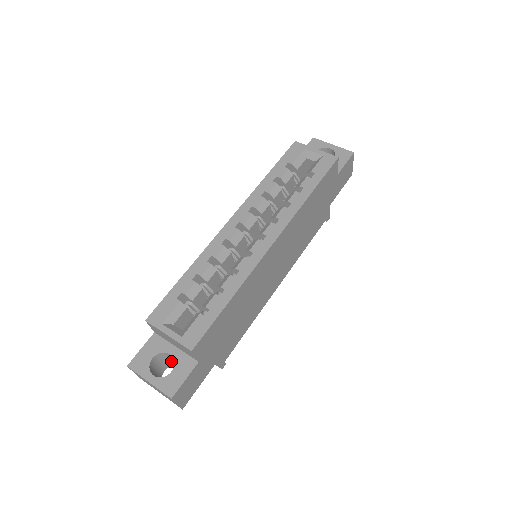
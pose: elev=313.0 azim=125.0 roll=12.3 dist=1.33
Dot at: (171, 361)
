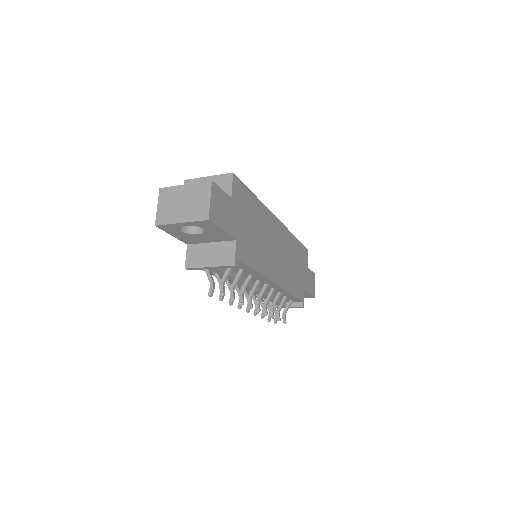
Dot at: occluded
